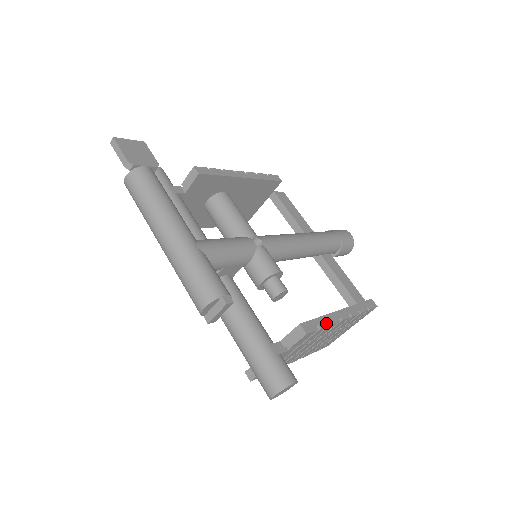
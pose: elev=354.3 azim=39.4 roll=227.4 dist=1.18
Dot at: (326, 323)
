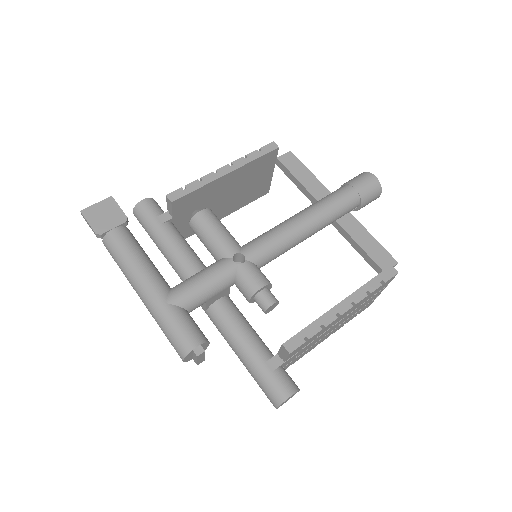
Dot at: (317, 329)
